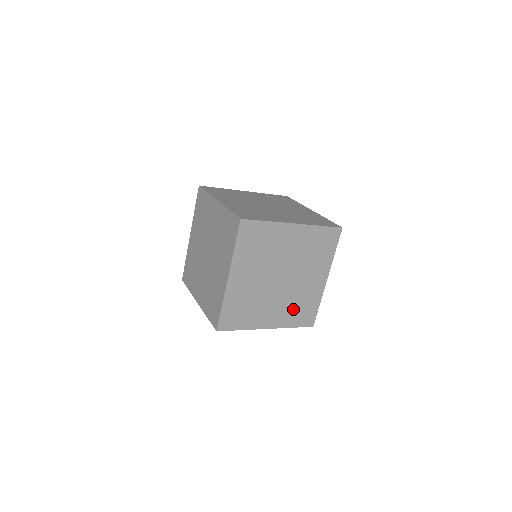
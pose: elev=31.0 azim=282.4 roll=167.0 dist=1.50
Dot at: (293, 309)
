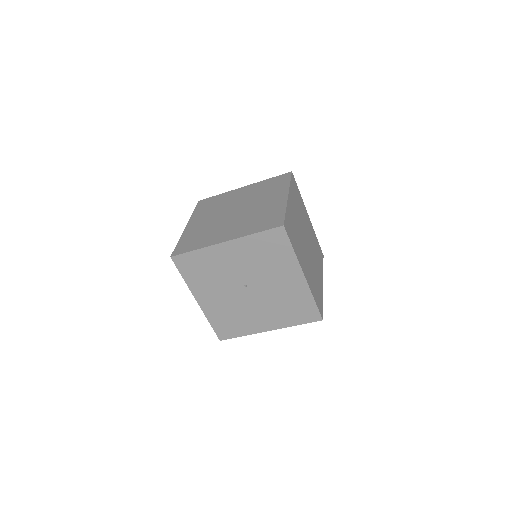
Dot at: (253, 223)
